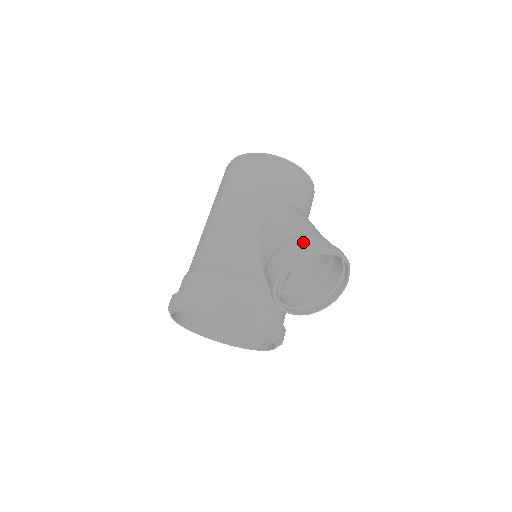
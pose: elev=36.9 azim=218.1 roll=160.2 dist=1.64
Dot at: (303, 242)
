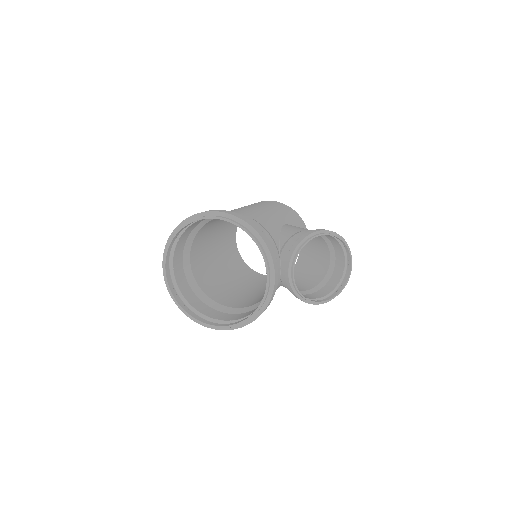
Dot at: occluded
